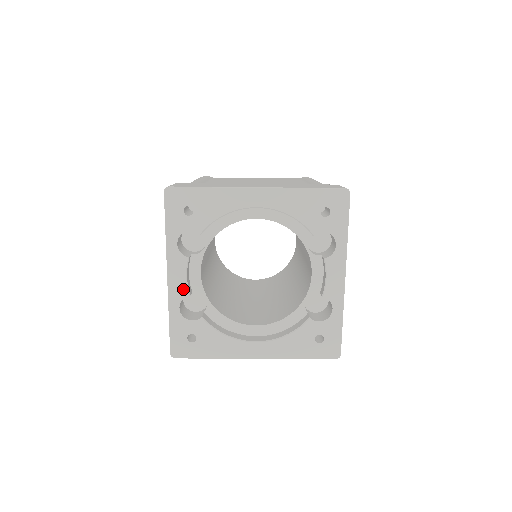
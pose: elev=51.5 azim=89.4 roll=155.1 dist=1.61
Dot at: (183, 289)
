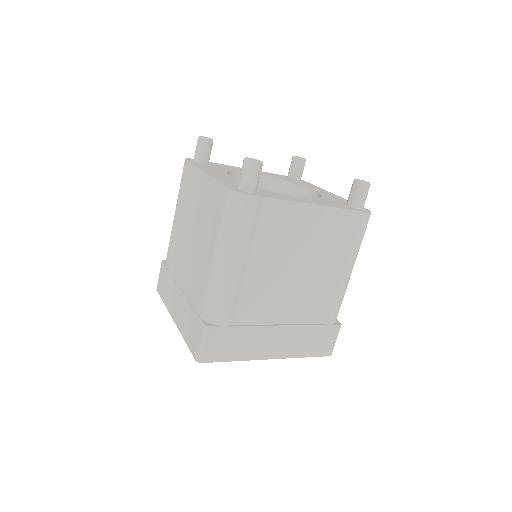
Dot at: occluded
